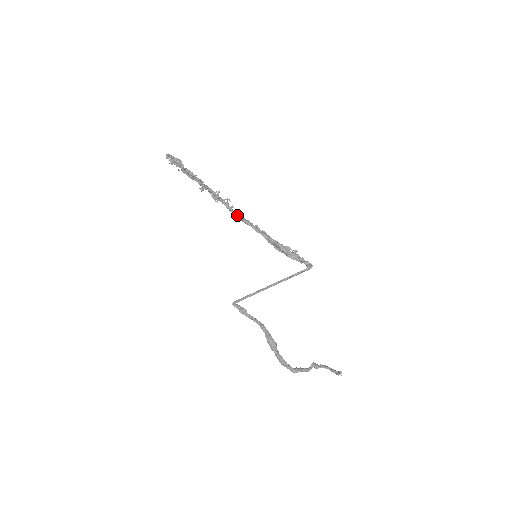
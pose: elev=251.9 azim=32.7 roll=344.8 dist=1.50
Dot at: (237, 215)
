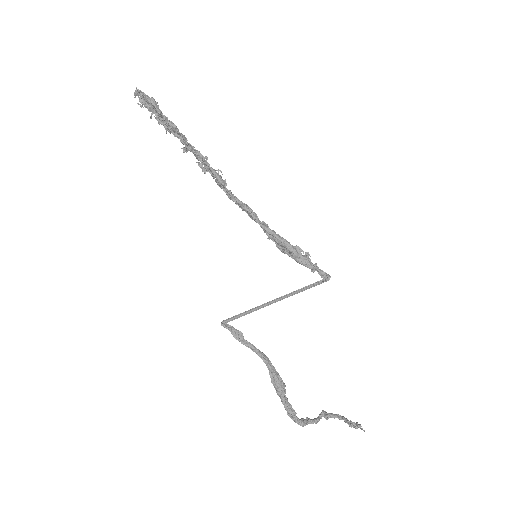
Dot at: (232, 195)
